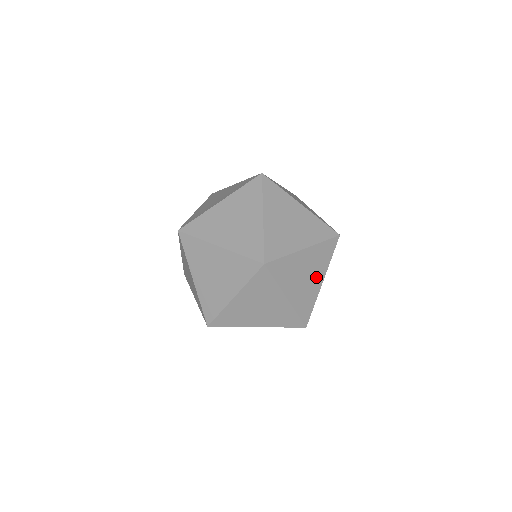
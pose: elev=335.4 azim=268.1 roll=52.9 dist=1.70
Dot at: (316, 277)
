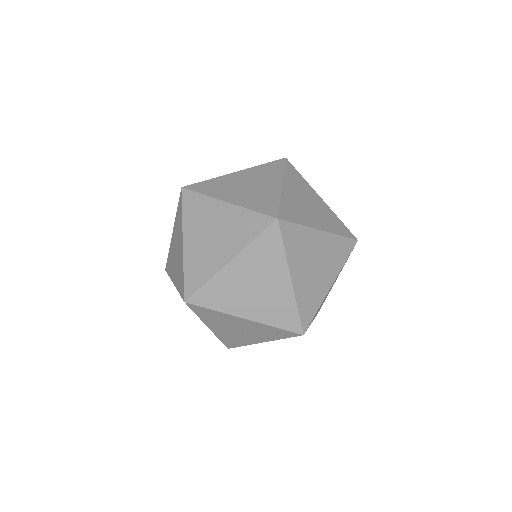
Dot at: occluded
